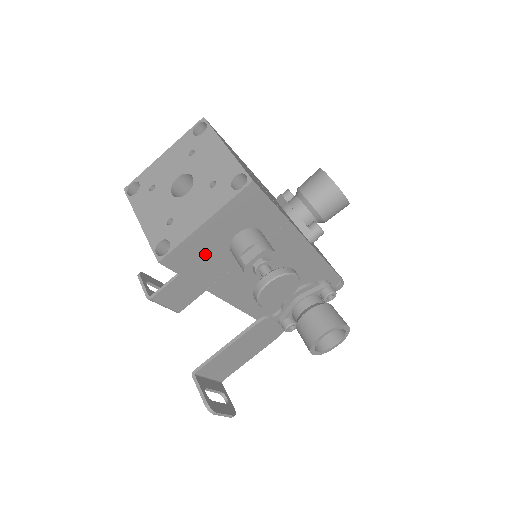
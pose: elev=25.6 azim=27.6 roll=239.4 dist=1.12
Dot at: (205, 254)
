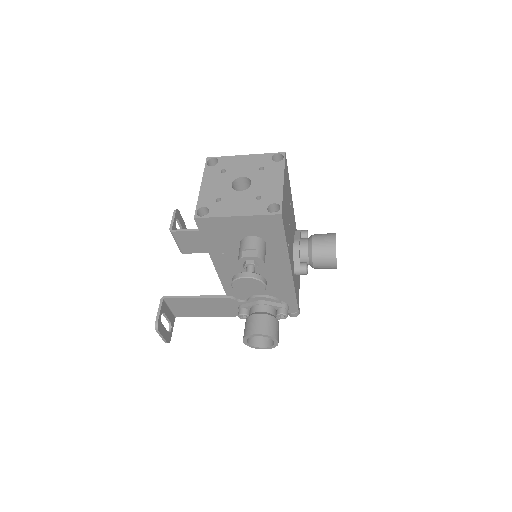
Dot at: (224, 233)
